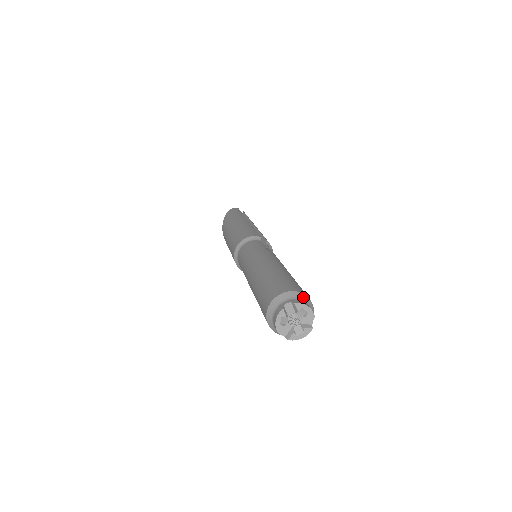
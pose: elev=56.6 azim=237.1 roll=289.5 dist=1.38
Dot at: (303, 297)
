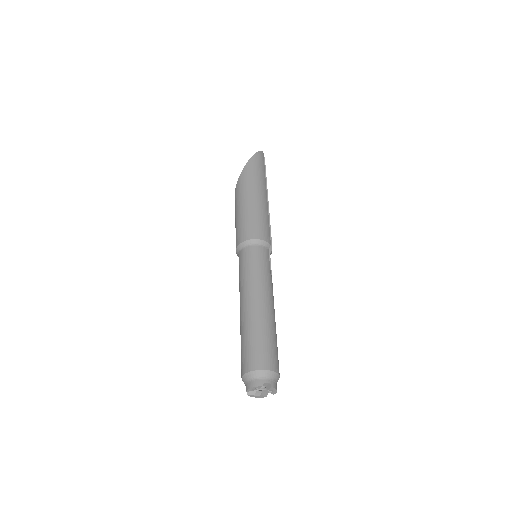
Dot at: (278, 378)
